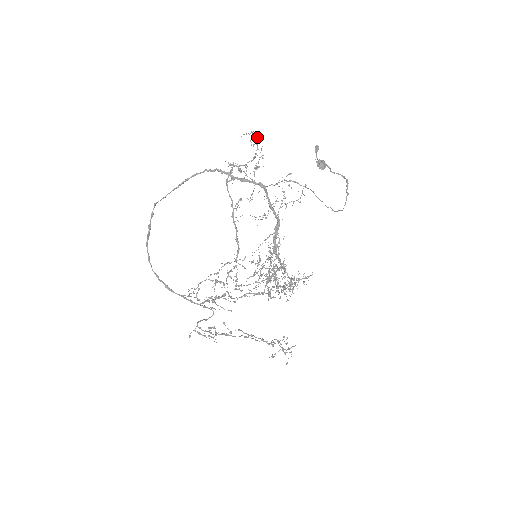
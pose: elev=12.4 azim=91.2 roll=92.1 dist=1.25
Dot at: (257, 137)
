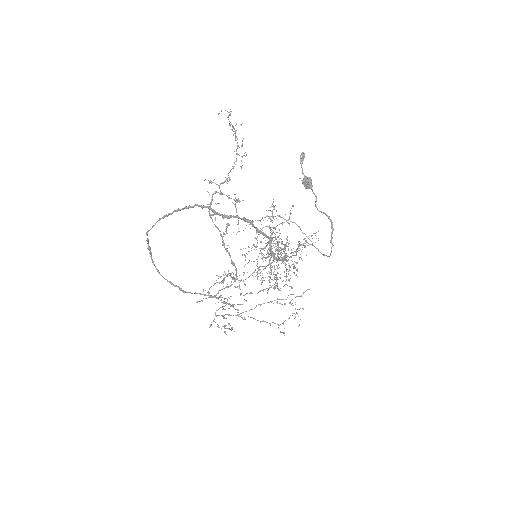
Dot at: (236, 124)
